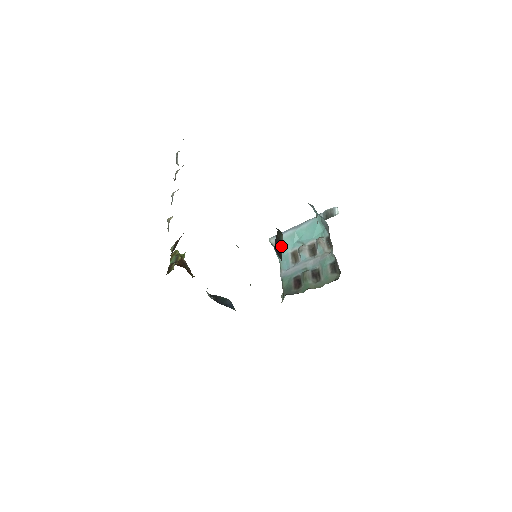
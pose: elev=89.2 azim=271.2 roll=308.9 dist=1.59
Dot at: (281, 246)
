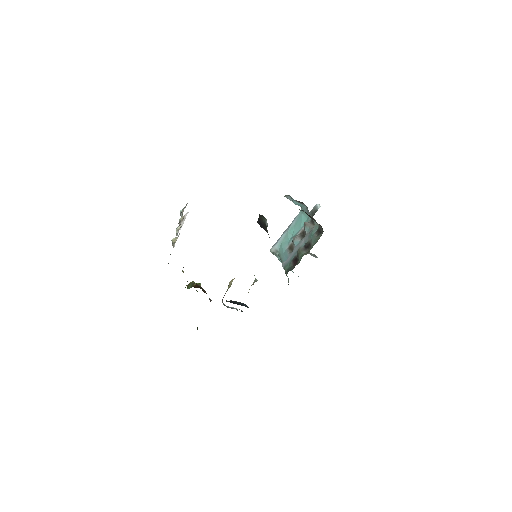
Dot at: (266, 225)
